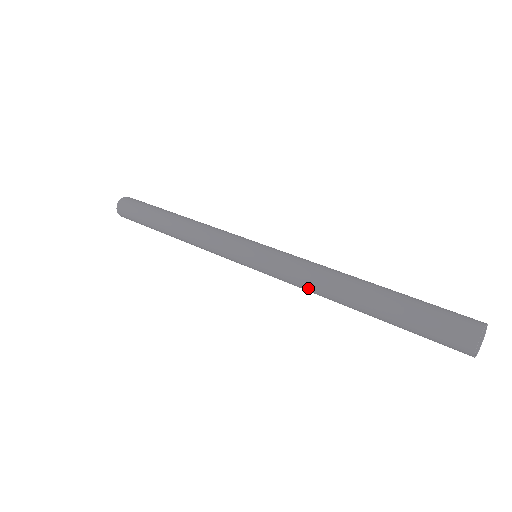
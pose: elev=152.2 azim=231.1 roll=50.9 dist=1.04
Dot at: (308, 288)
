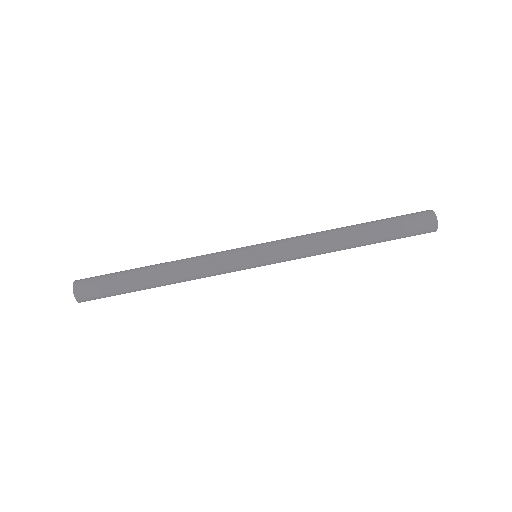
Dot at: occluded
